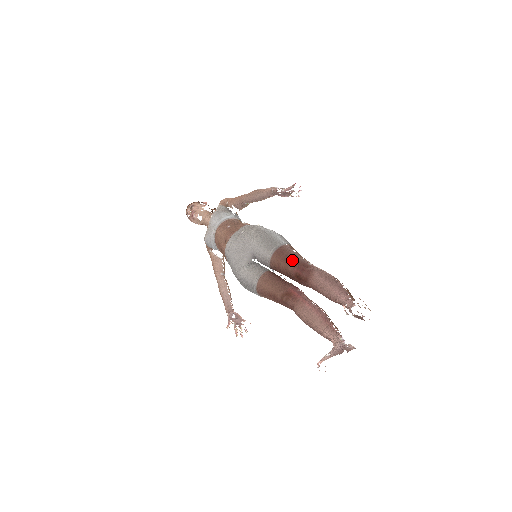
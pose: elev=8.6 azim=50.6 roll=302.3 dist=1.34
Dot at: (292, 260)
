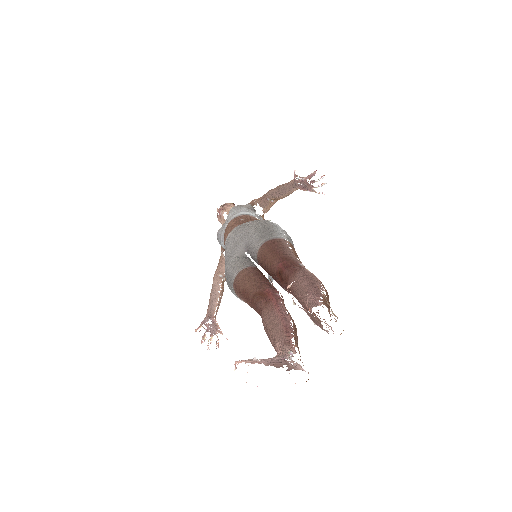
Dot at: (281, 254)
